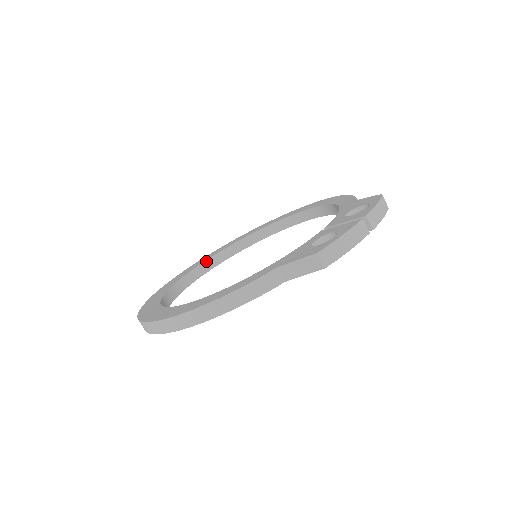
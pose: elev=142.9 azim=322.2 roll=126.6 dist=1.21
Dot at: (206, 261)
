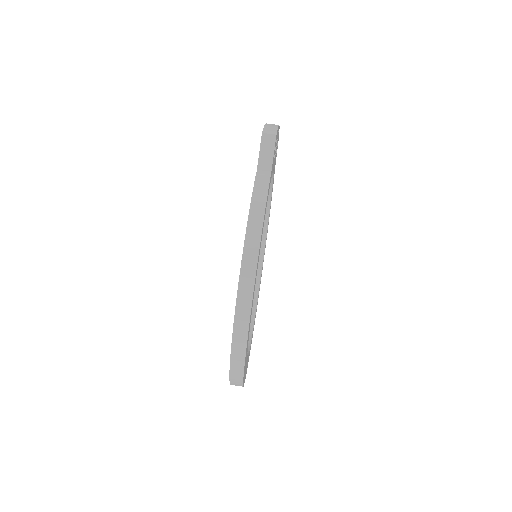
Dot at: occluded
